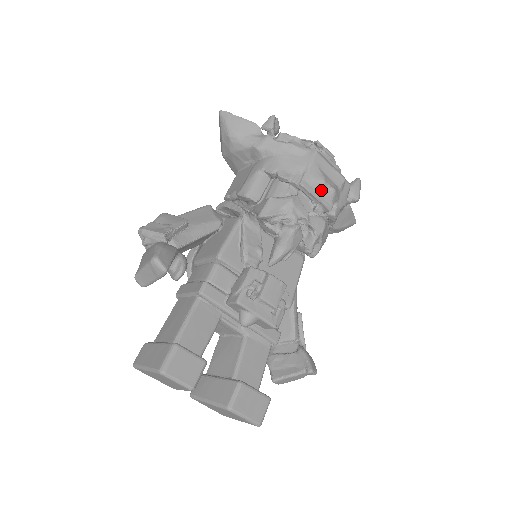
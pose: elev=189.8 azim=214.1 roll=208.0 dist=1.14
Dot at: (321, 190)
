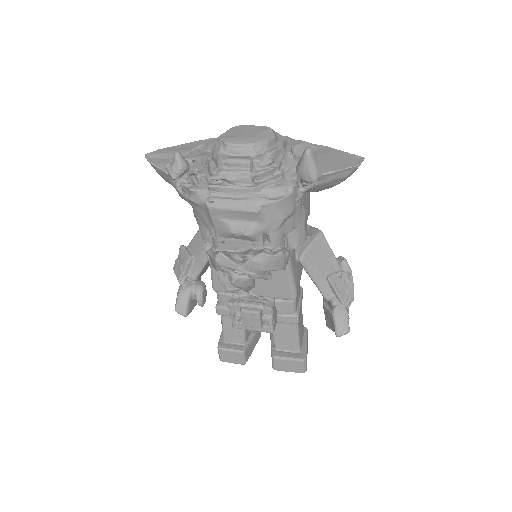
Dot at: (237, 237)
